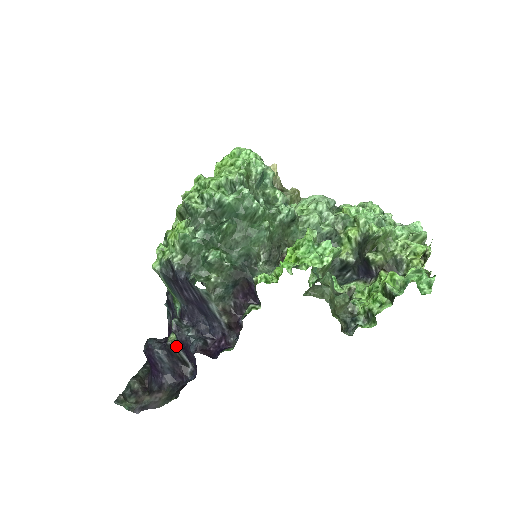
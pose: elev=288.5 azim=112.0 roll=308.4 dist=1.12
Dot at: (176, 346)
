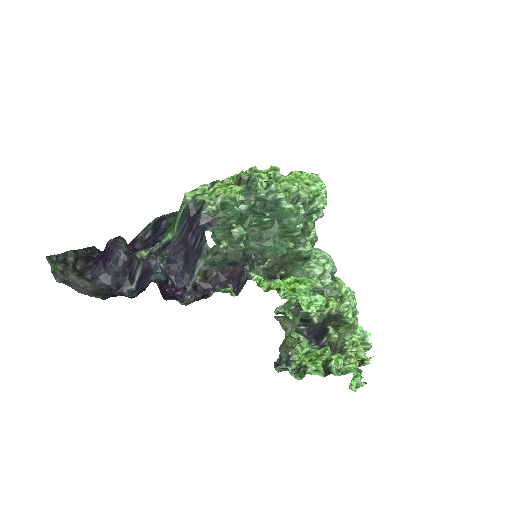
Dot at: (141, 263)
